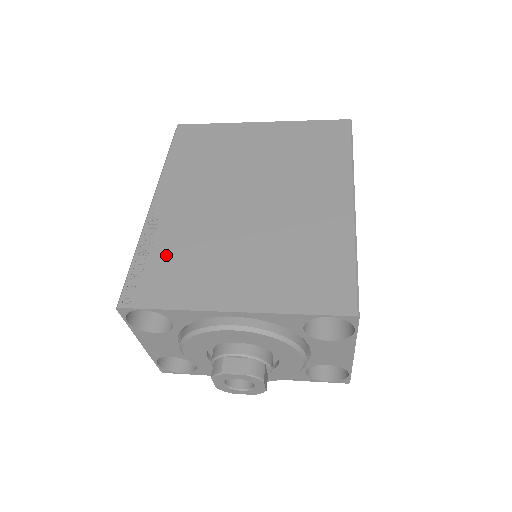
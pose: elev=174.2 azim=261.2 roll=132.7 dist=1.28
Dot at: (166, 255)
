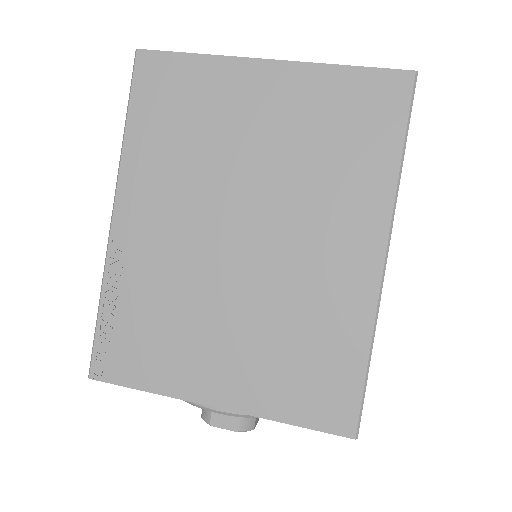
Dot at: (136, 312)
